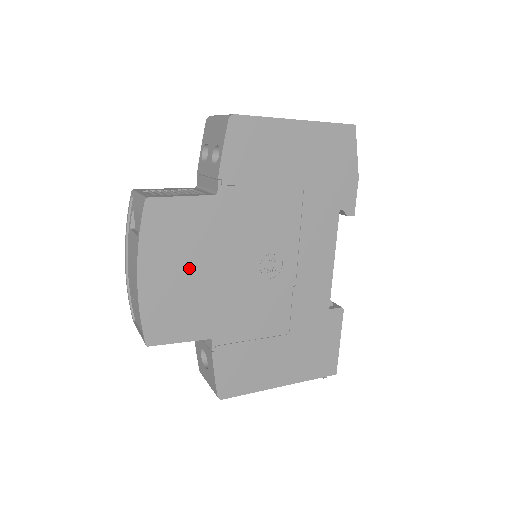
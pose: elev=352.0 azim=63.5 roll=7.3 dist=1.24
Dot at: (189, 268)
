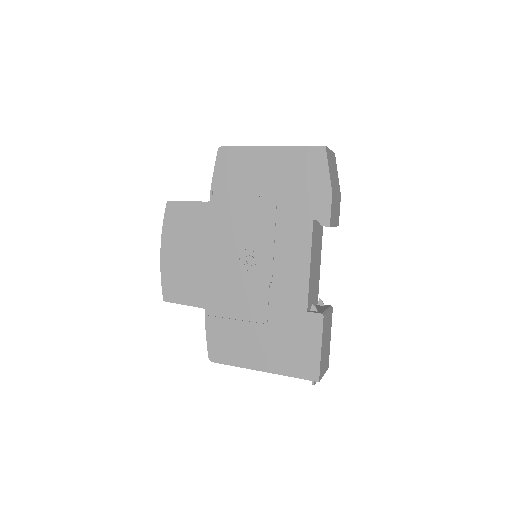
Dot at: (191, 251)
